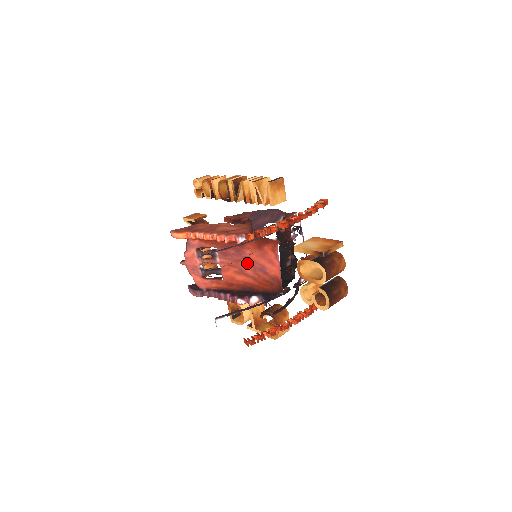
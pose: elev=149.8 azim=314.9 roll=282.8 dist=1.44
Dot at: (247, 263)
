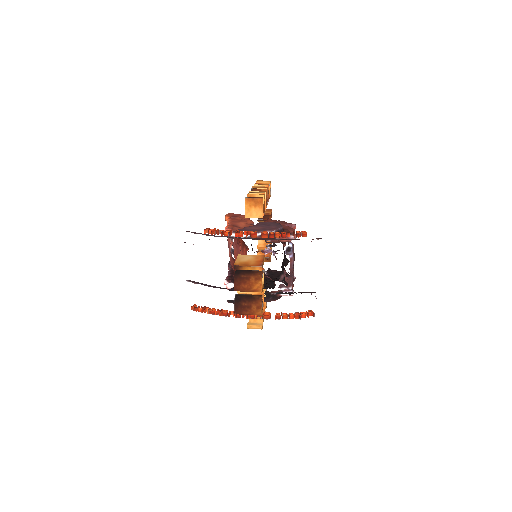
Dot at: occluded
